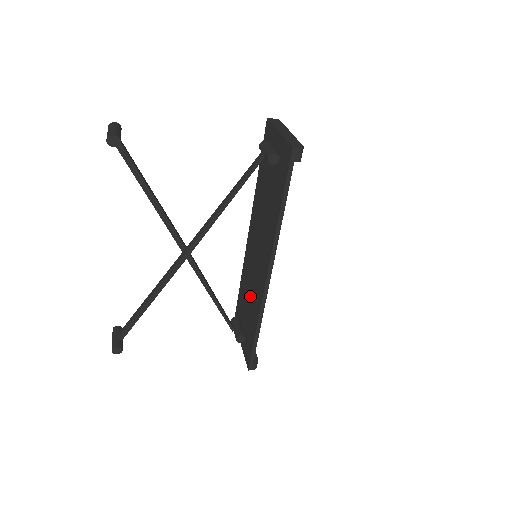
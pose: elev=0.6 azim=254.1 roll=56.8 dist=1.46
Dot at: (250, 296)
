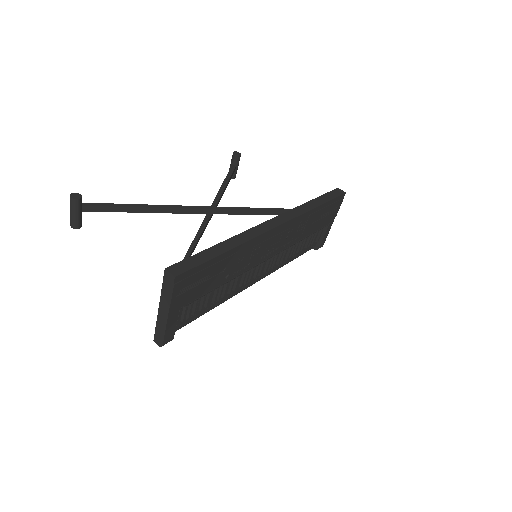
Dot at: occluded
